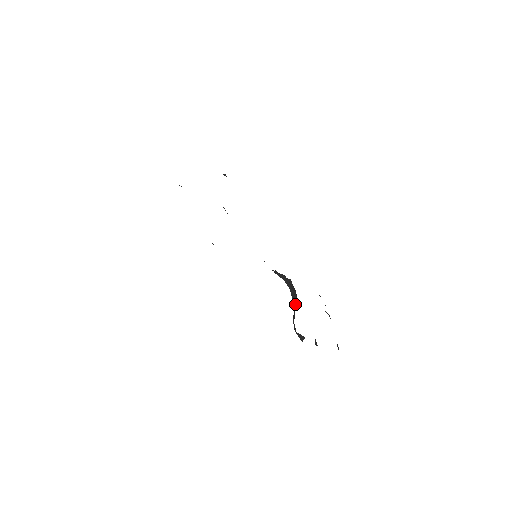
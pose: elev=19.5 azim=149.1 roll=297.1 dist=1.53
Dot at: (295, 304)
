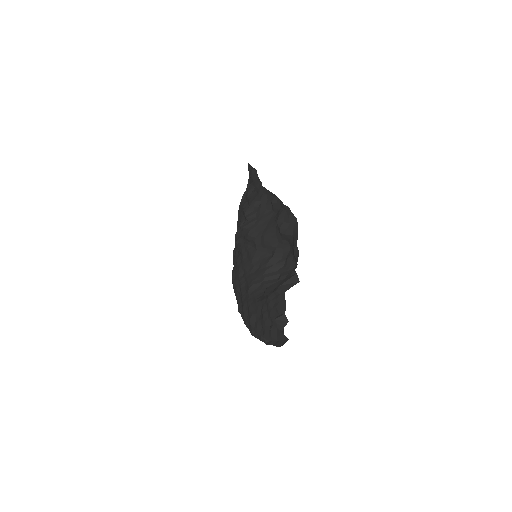
Dot at: occluded
